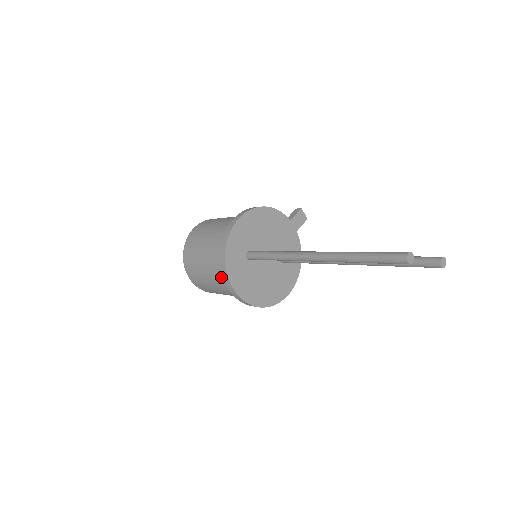
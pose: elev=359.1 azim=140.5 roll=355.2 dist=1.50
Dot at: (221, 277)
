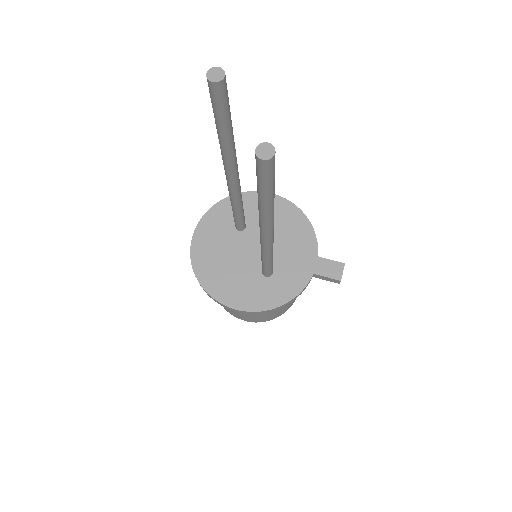
Dot at: occluded
